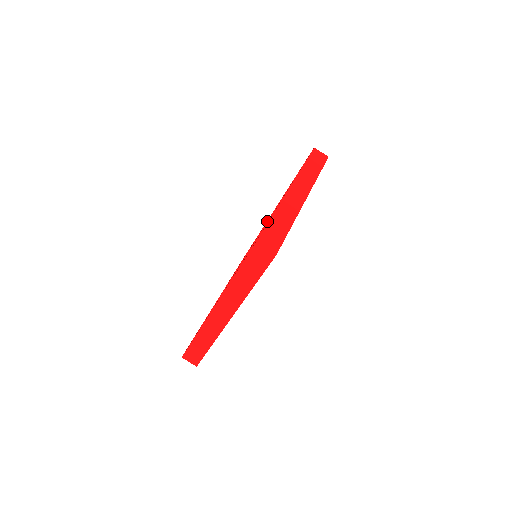
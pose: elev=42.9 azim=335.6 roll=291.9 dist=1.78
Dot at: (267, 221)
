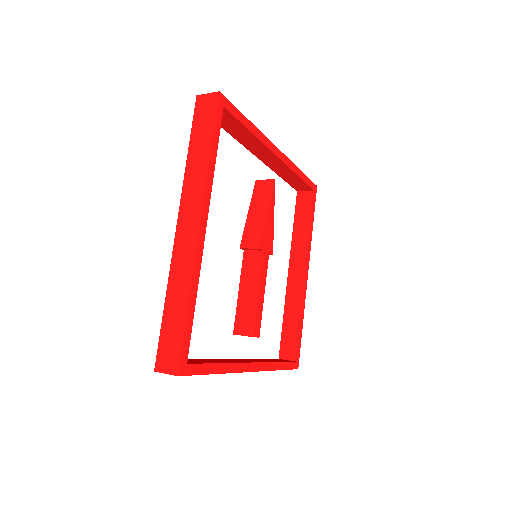
Dot at: (254, 186)
